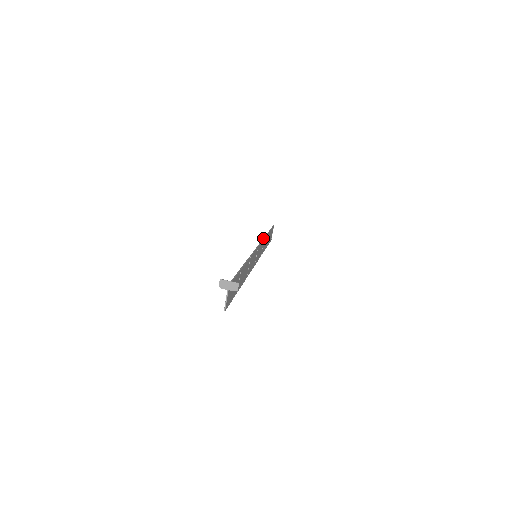
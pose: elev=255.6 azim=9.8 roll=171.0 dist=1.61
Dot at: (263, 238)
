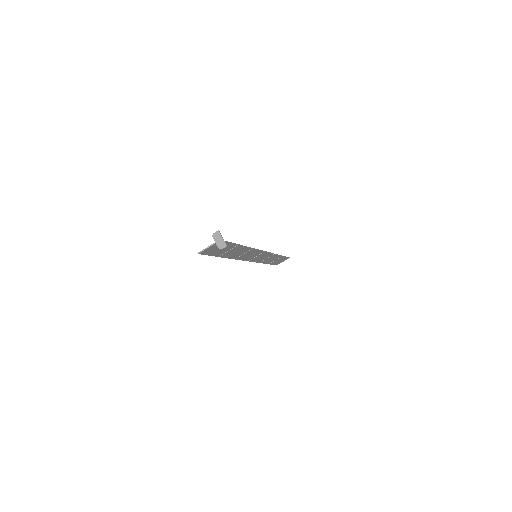
Dot at: (273, 253)
